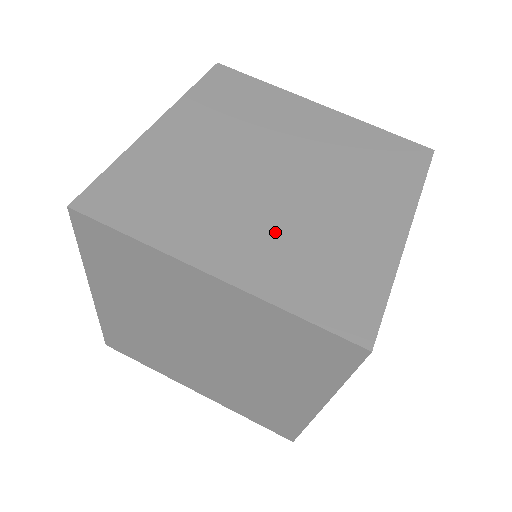
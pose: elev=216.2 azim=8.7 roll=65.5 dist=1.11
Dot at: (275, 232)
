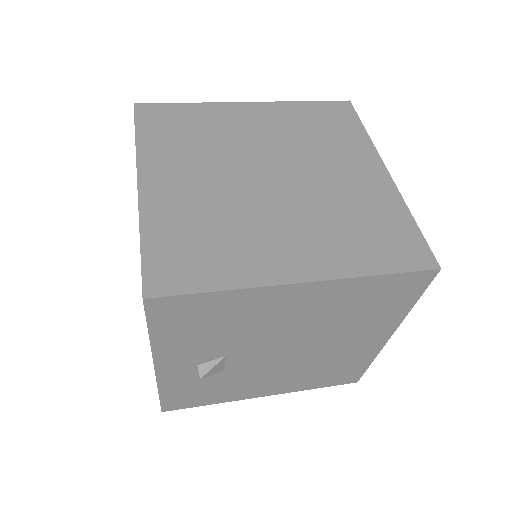
Dot at: (209, 198)
